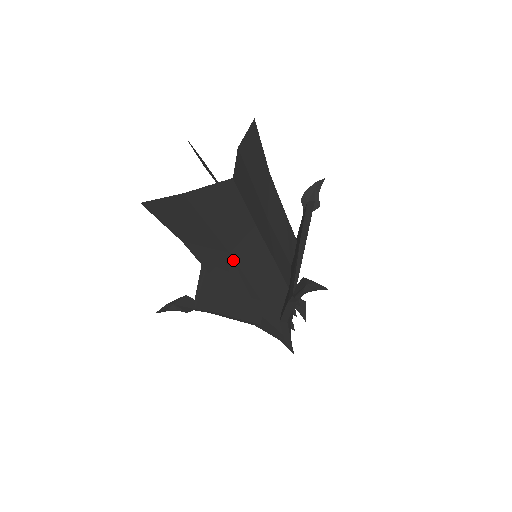
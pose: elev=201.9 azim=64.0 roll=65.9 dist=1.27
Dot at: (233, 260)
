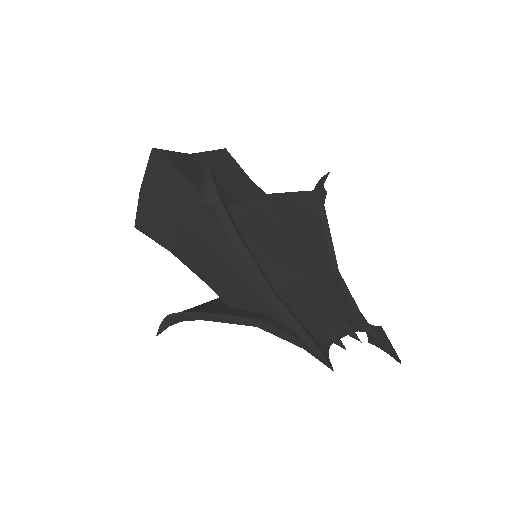
Dot at: (202, 242)
